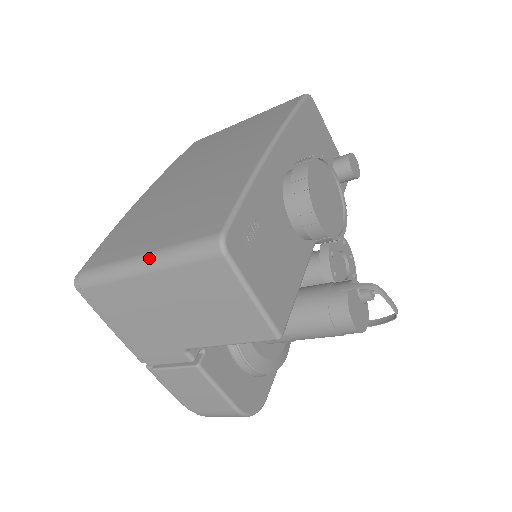
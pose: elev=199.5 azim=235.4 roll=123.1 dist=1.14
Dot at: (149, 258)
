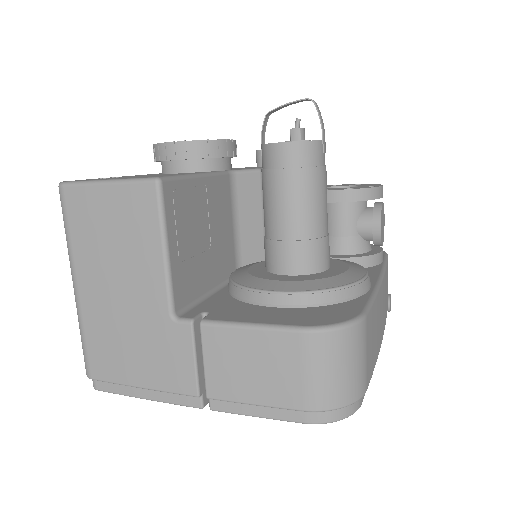
Dot at: (71, 272)
